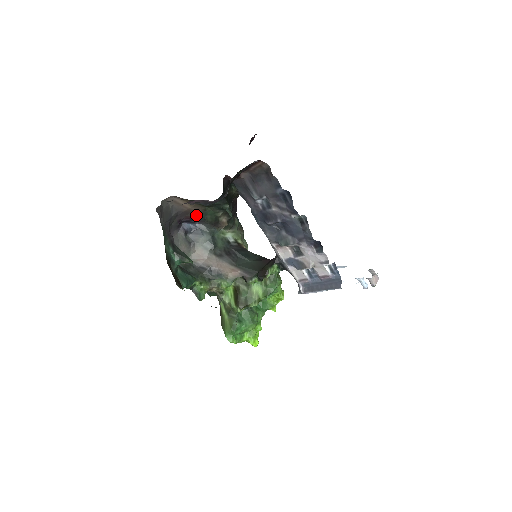
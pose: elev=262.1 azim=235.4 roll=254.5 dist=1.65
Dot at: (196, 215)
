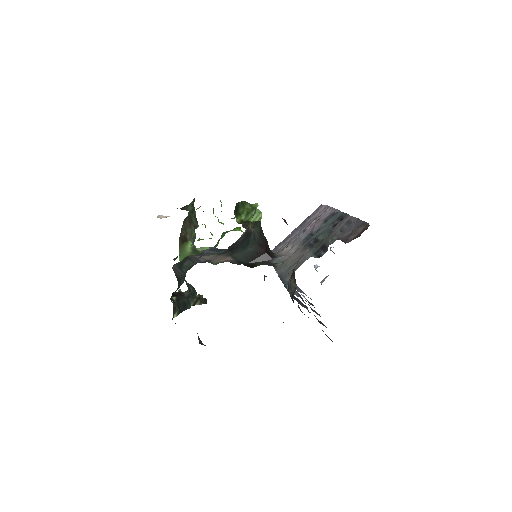
Dot at: occluded
